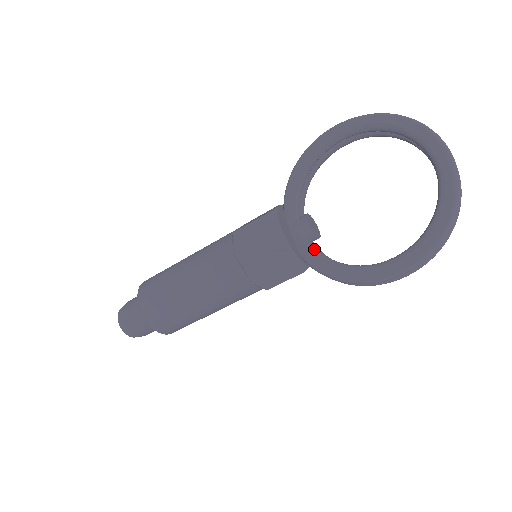
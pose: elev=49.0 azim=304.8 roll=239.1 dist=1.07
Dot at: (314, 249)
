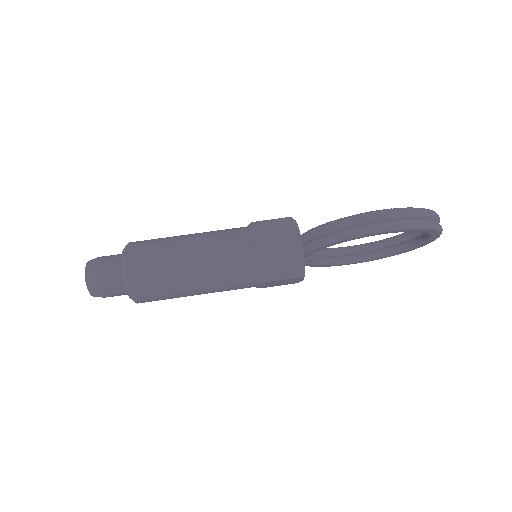
Dot at: occluded
